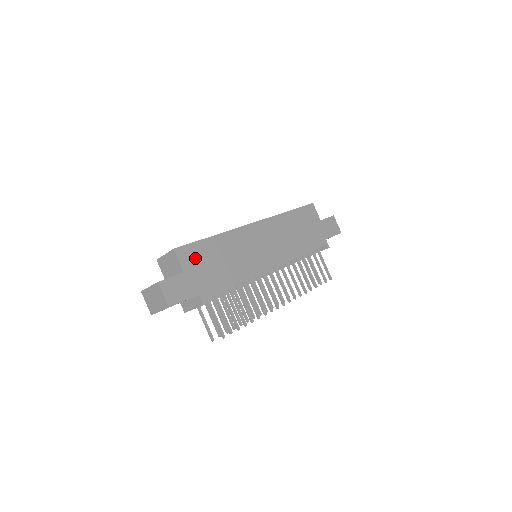
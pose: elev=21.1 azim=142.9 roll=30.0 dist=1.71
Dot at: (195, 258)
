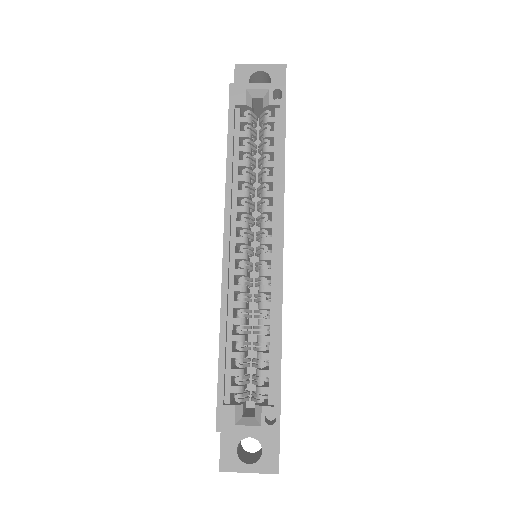
Dot at: occluded
